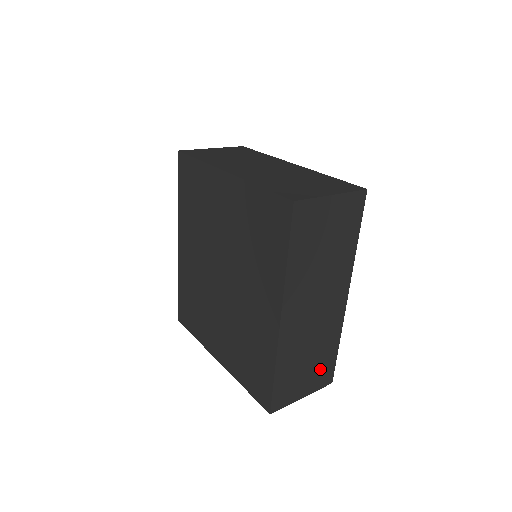
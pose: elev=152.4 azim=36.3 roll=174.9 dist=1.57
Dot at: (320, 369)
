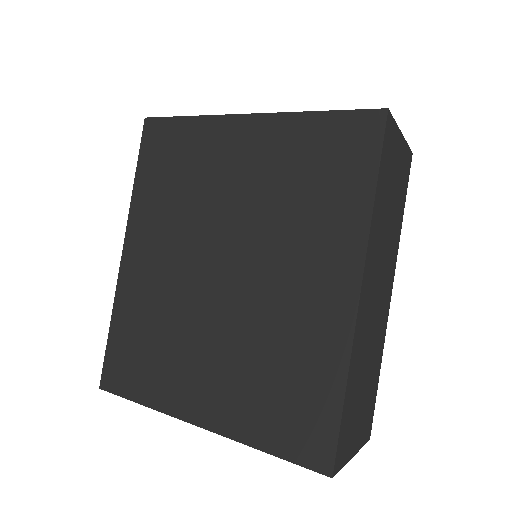
Dot at: (367, 407)
